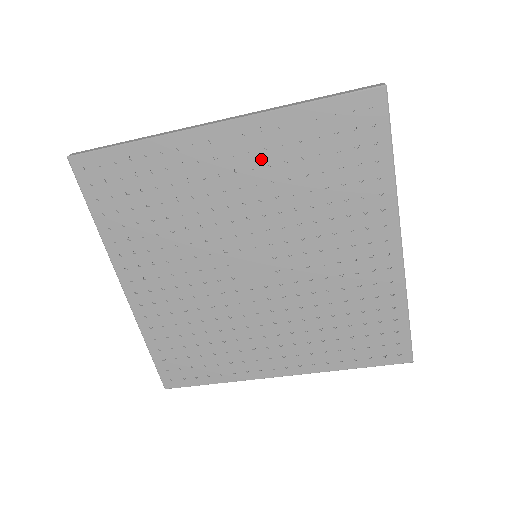
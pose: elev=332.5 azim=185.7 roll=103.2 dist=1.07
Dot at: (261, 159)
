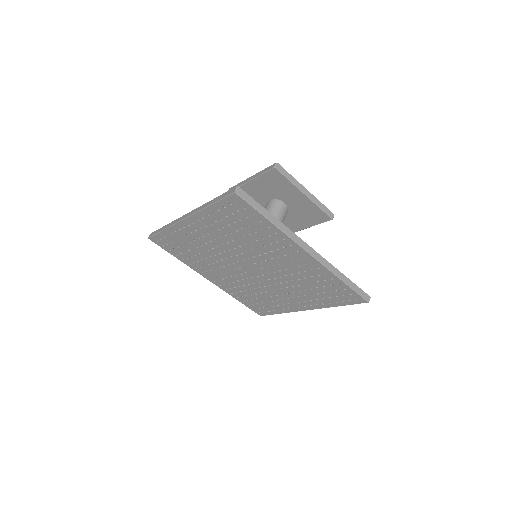
Dot at: (305, 269)
